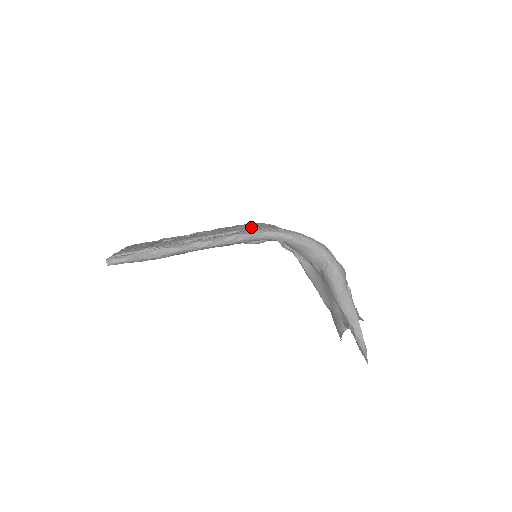
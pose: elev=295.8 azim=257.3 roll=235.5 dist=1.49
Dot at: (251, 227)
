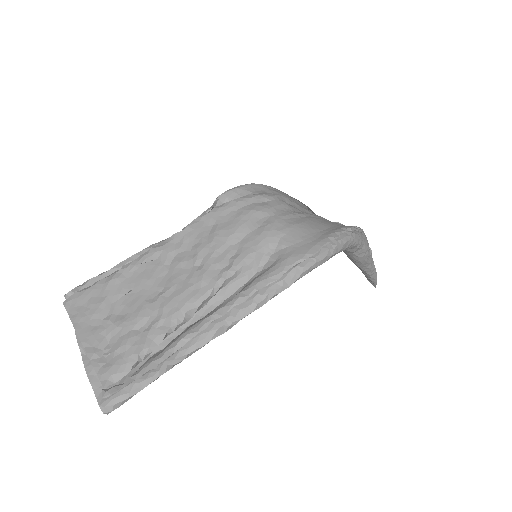
Dot at: (258, 247)
